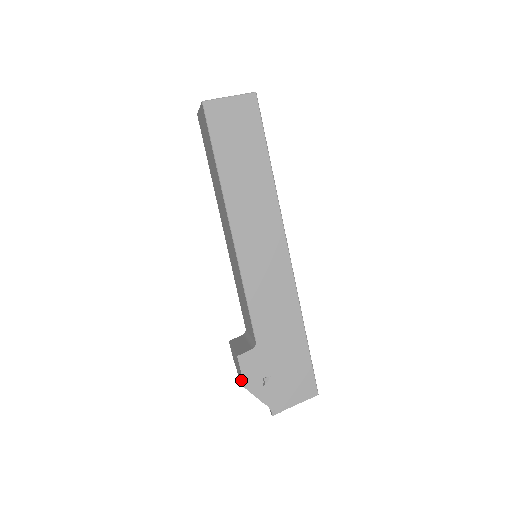
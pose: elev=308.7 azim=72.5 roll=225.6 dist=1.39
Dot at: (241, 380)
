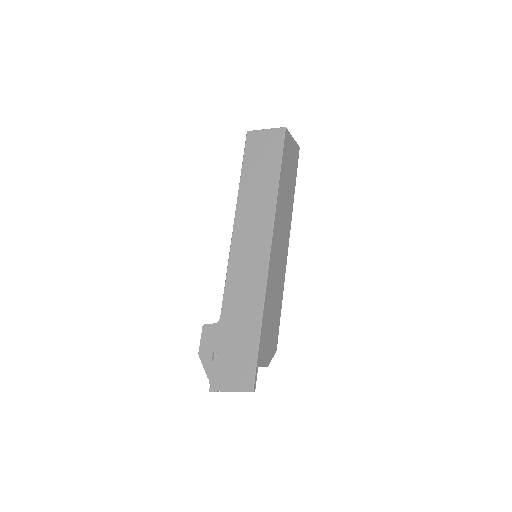
Dot at: occluded
